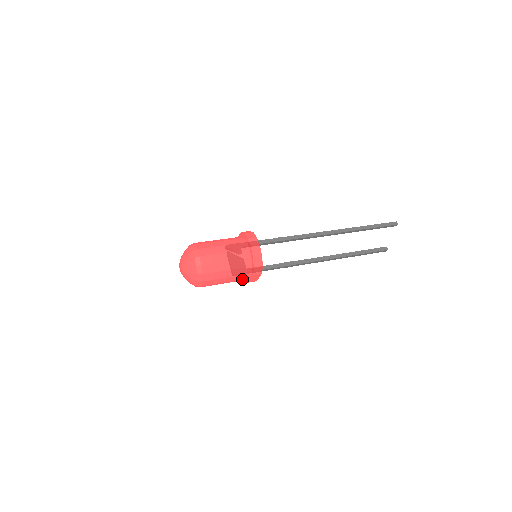
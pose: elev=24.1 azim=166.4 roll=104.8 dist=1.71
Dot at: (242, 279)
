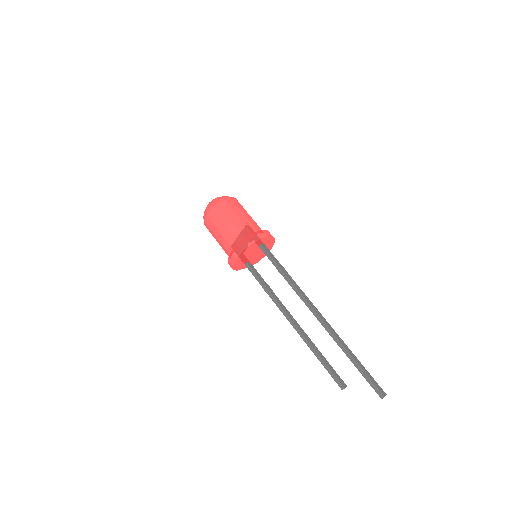
Dot at: occluded
